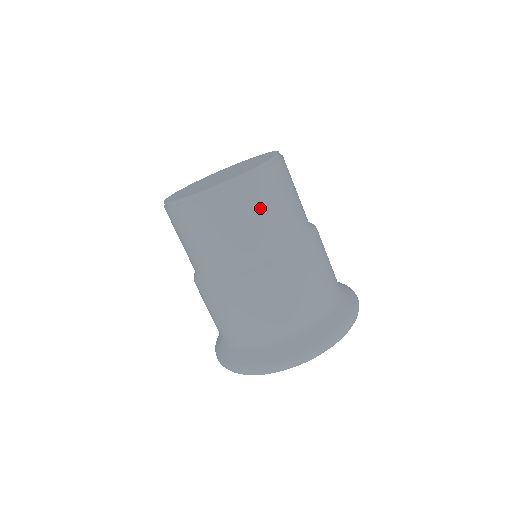
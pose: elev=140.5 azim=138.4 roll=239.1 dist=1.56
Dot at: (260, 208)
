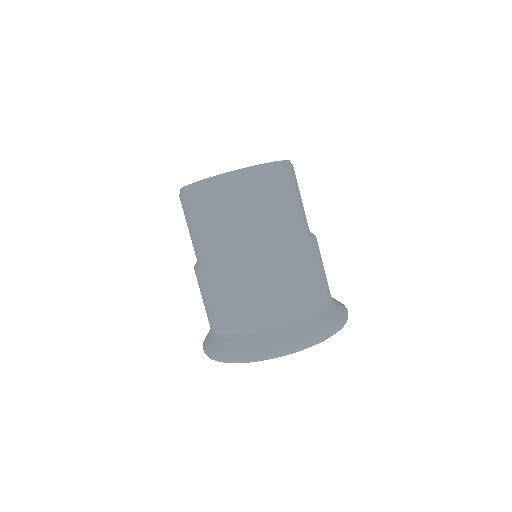
Dot at: (224, 210)
